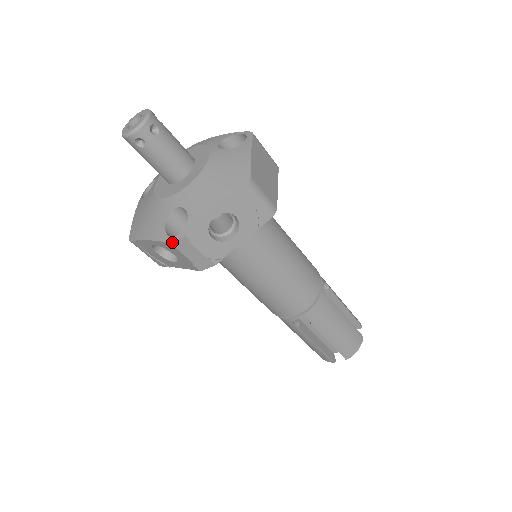
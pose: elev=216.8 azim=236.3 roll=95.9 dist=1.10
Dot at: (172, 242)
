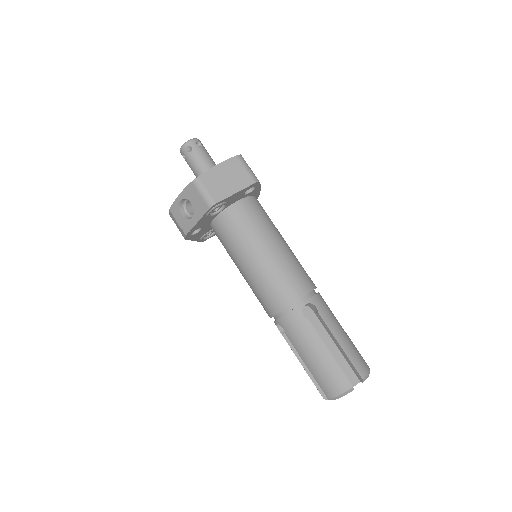
Dot at: (169, 213)
